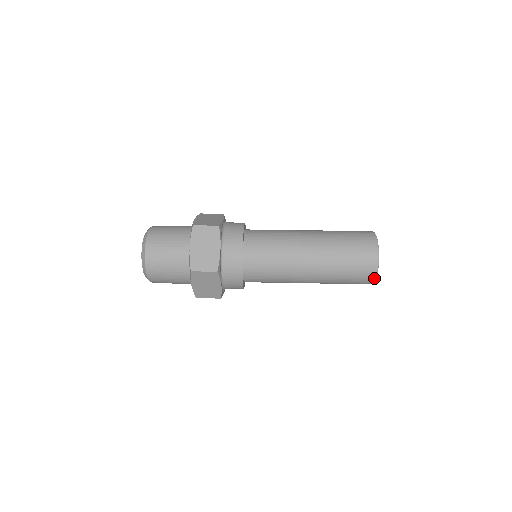
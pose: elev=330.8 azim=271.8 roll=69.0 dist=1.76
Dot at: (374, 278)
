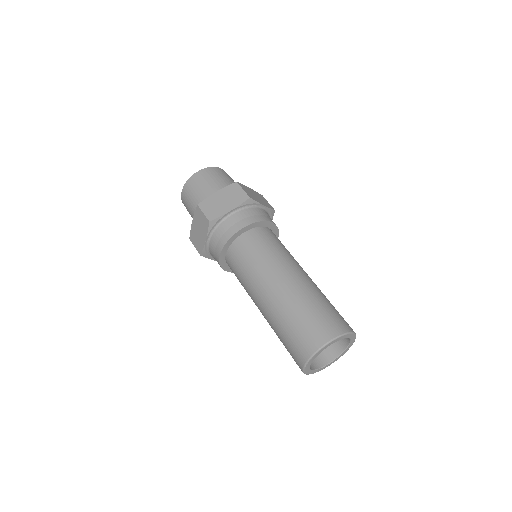
Dot at: occluded
